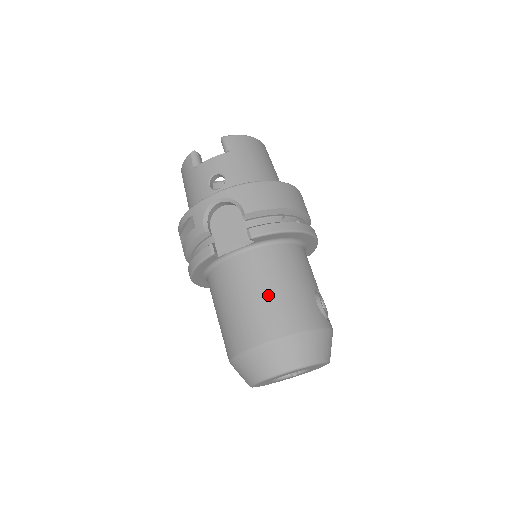
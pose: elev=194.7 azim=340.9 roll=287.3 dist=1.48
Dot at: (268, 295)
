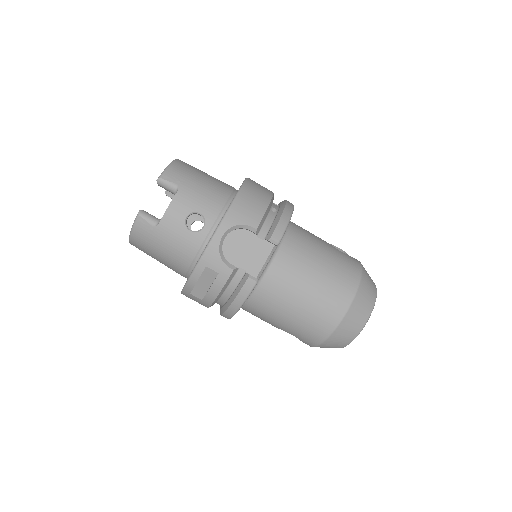
Dot at: (320, 275)
